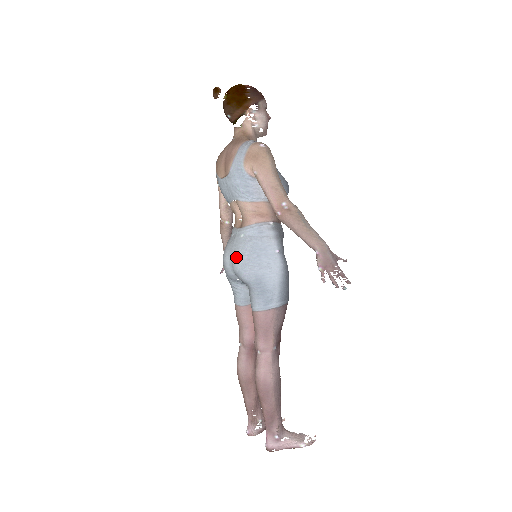
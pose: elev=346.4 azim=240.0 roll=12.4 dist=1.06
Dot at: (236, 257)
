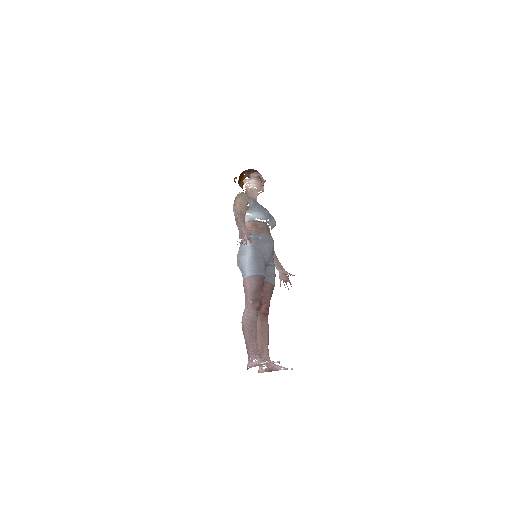
Dot at: occluded
